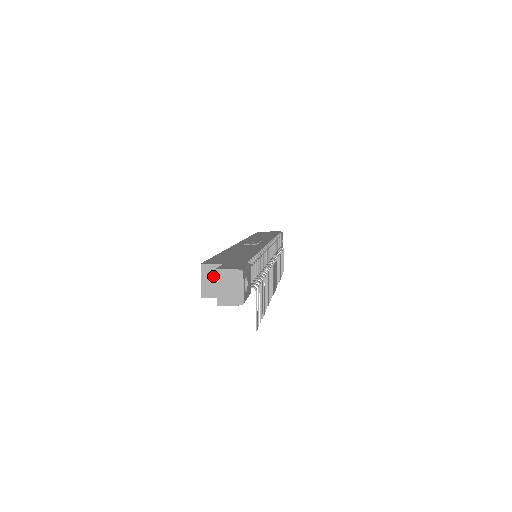
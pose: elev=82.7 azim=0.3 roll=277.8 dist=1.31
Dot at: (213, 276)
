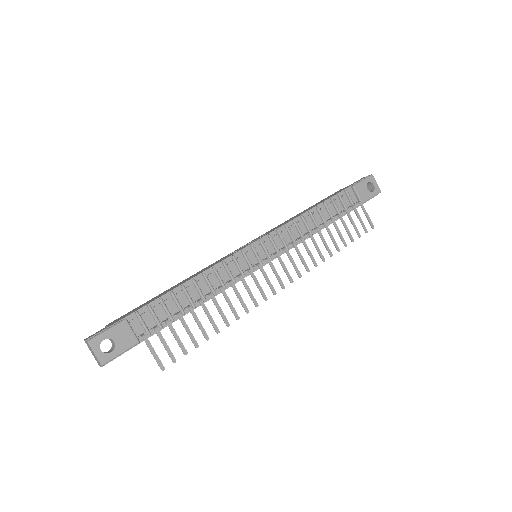
Dot at: occluded
